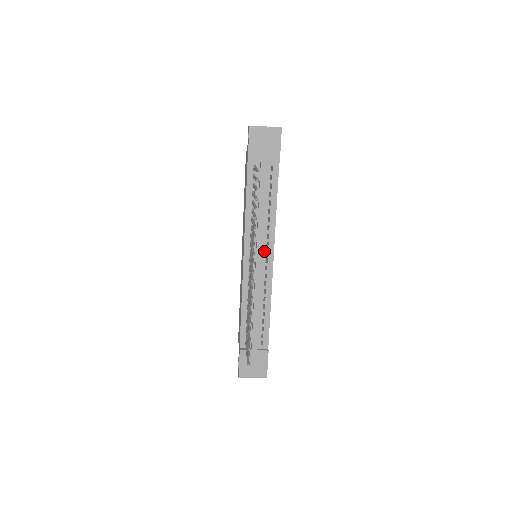
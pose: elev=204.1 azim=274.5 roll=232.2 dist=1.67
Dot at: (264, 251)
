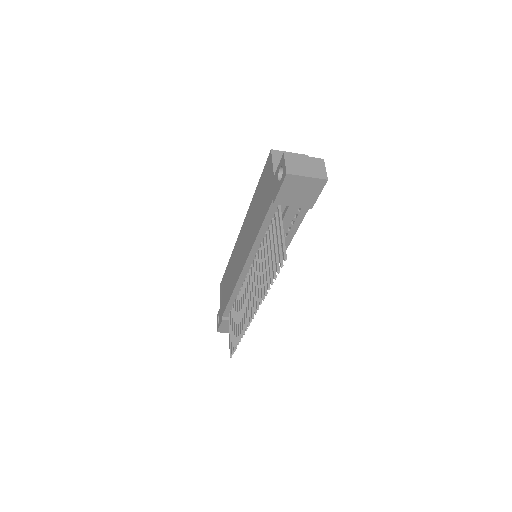
Dot at: occluded
